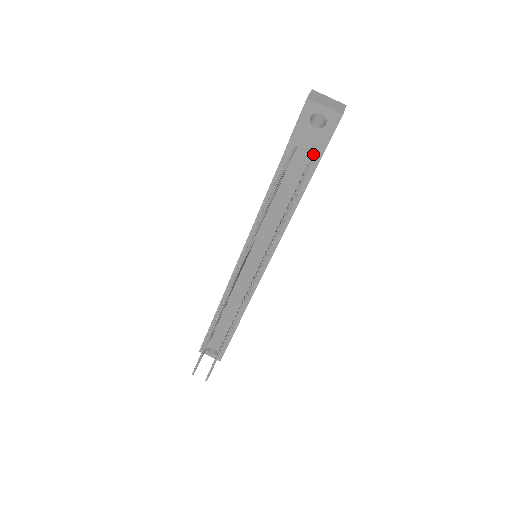
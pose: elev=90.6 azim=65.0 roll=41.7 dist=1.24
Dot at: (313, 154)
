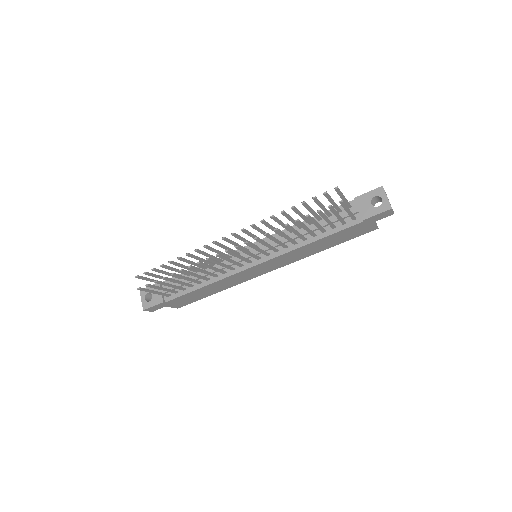
Dot at: (356, 218)
